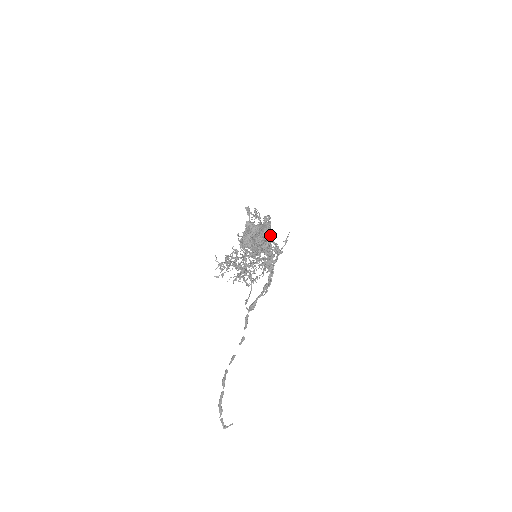
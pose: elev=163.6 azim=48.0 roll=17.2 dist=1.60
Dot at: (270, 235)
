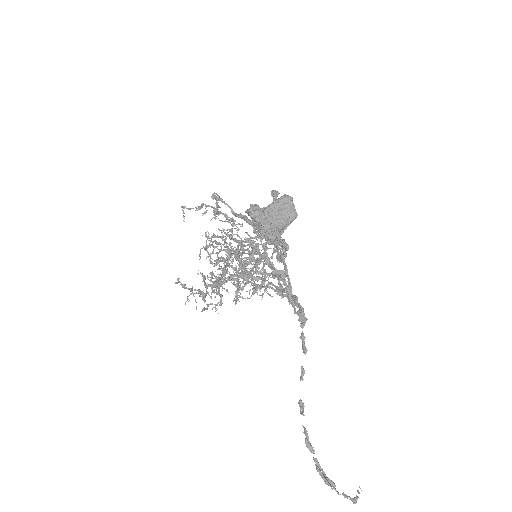
Dot at: (296, 212)
